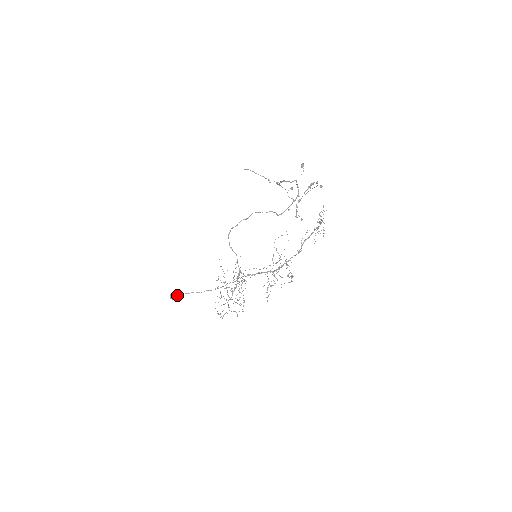
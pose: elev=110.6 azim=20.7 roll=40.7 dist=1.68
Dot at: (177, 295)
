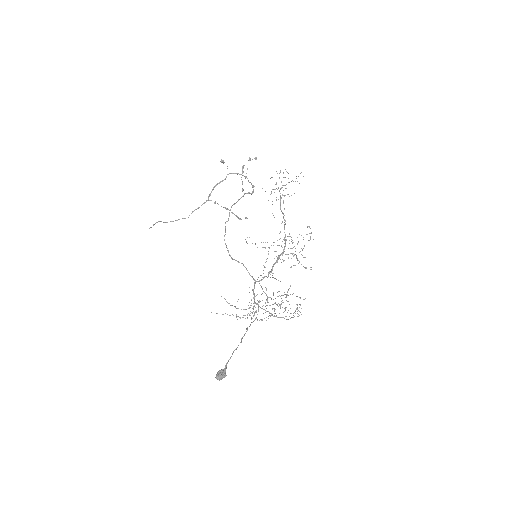
Dot at: (223, 370)
